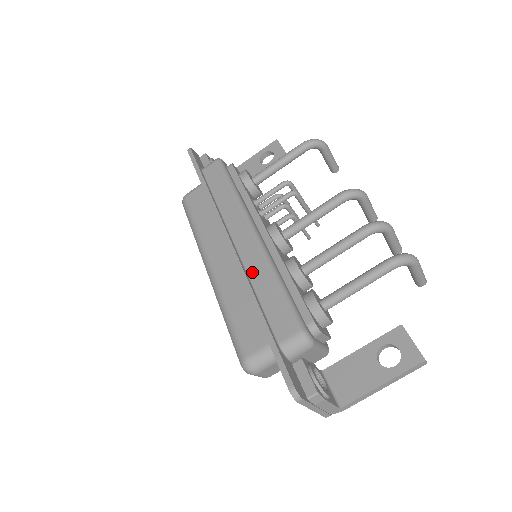
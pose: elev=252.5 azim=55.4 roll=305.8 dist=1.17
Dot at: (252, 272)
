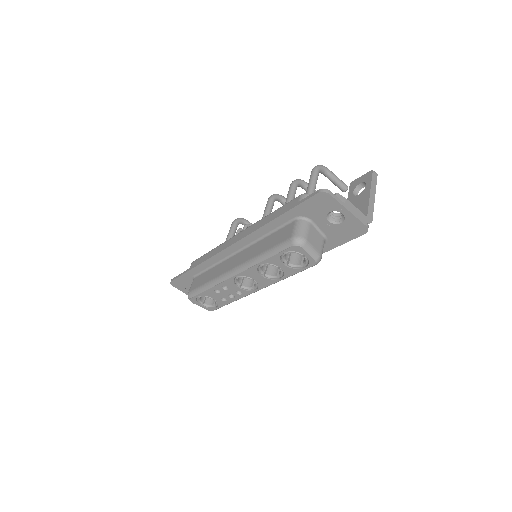
Dot at: occluded
